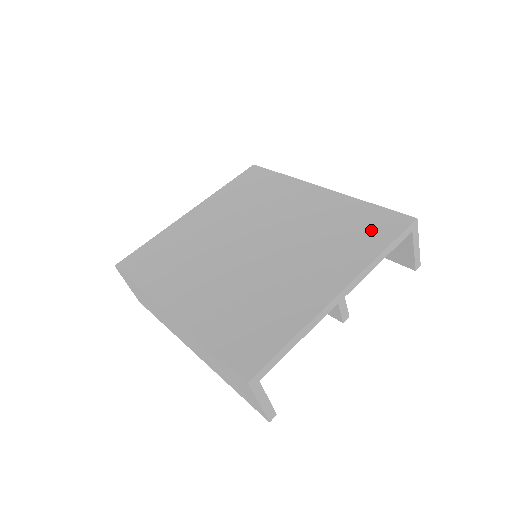
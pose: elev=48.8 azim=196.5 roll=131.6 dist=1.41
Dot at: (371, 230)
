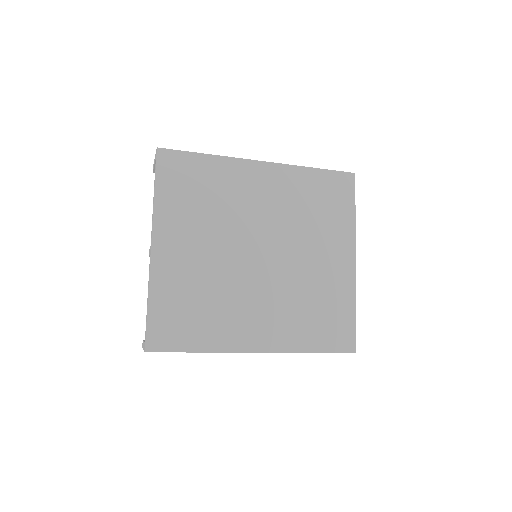
Dot at: (336, 197)
